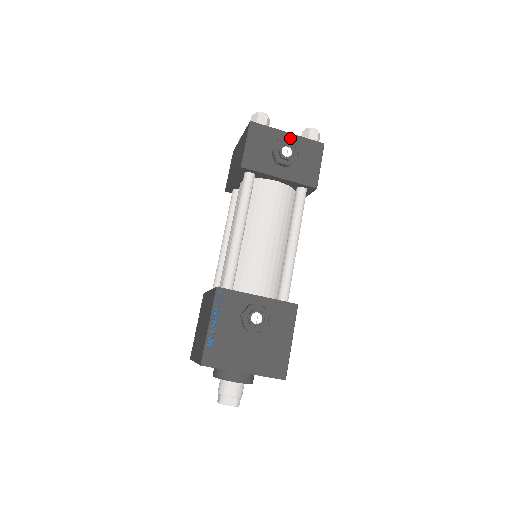
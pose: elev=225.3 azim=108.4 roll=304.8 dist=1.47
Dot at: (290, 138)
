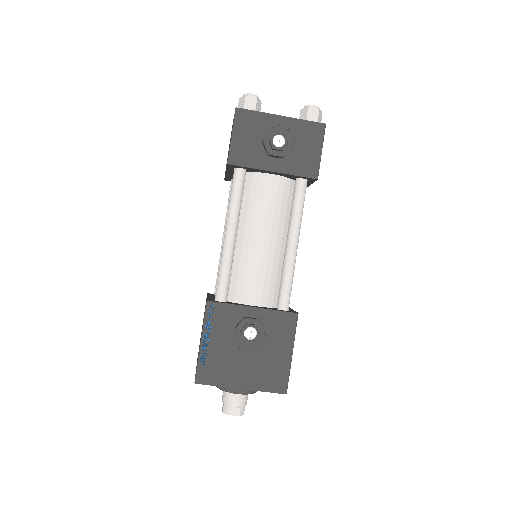
Dot at: (284, 122)
